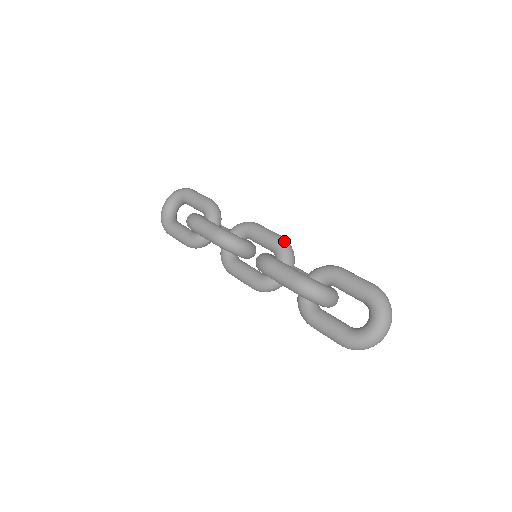
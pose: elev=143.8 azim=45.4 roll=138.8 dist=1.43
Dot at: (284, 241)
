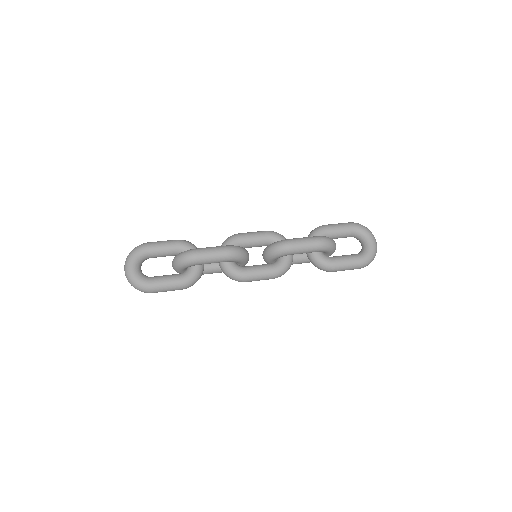
Dot at: (273, 231)
